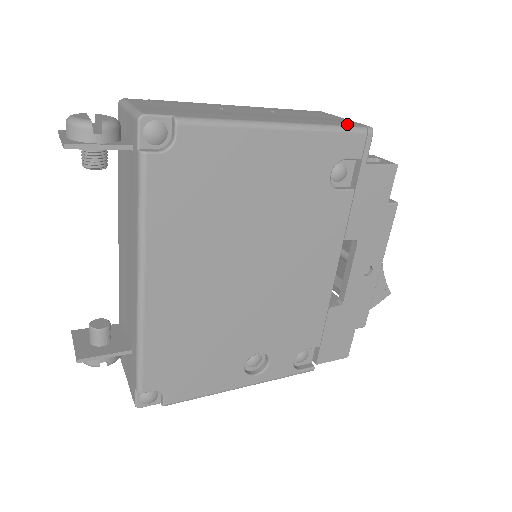
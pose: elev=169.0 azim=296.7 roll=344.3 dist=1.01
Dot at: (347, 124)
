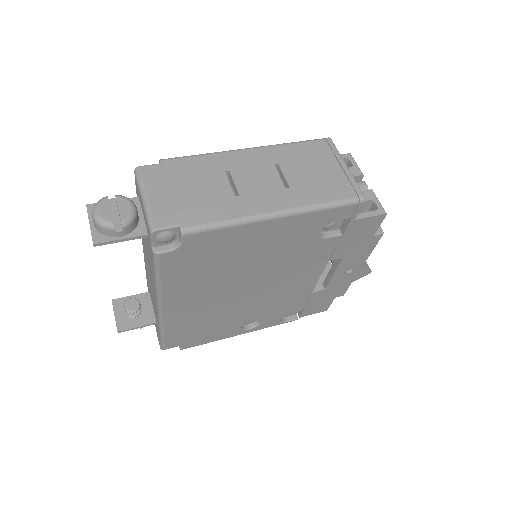
Dot at: (341, 194)
